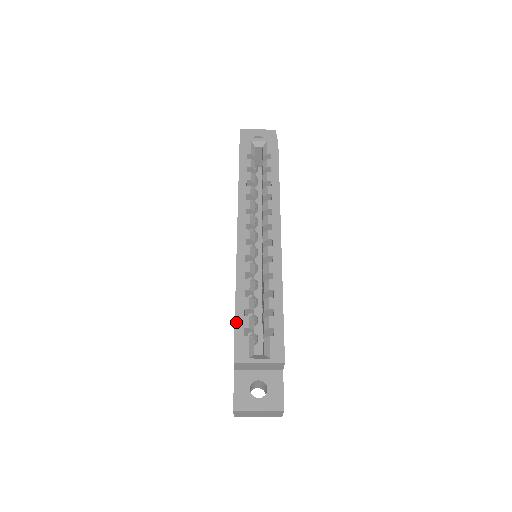
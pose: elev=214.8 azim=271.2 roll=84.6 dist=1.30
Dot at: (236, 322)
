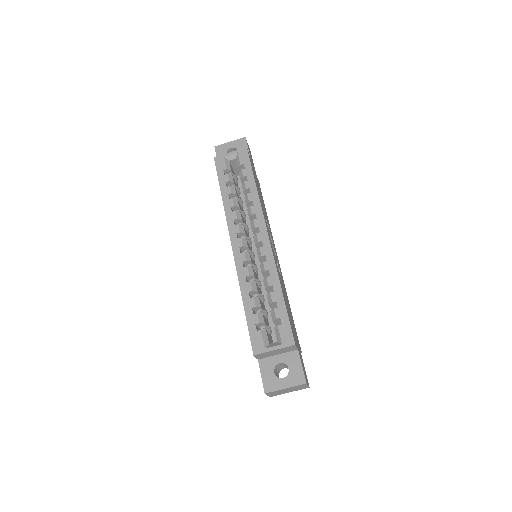
Dot at: (248, 321)
